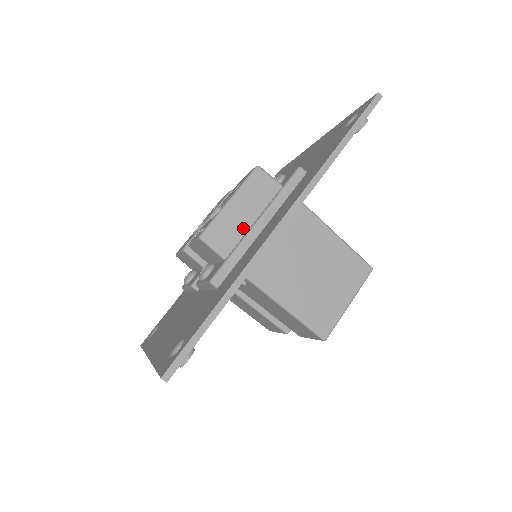
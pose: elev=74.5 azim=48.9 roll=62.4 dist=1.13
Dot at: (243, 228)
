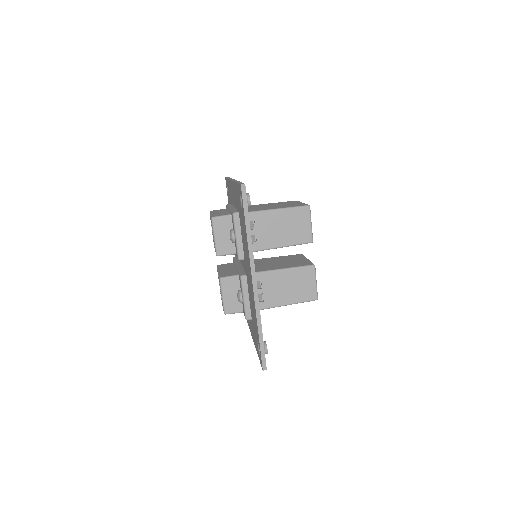
Dot at: (227, 212)
